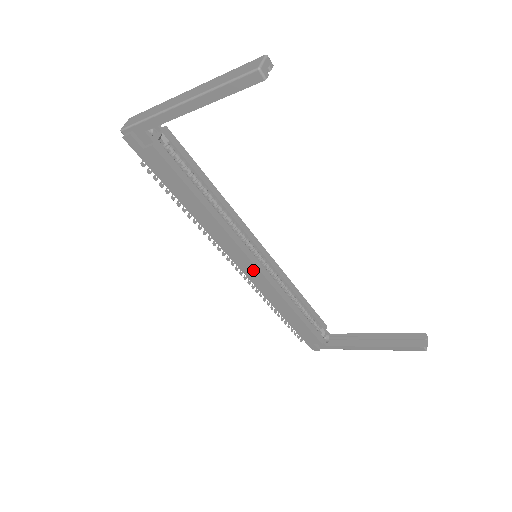
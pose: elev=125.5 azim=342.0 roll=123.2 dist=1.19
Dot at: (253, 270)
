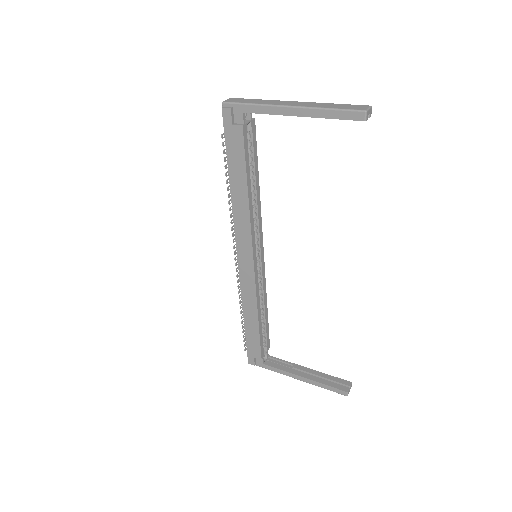
Dot at: (249, 266)
